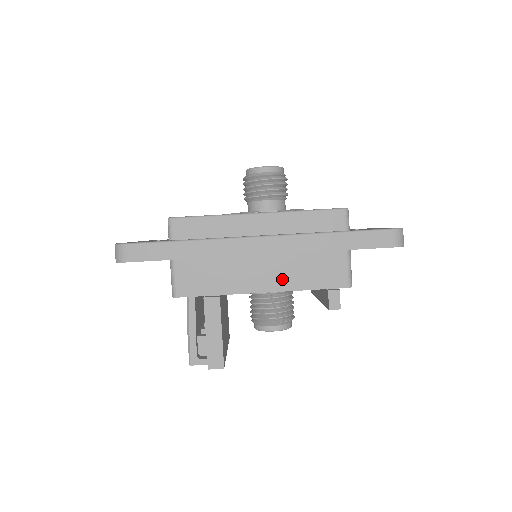
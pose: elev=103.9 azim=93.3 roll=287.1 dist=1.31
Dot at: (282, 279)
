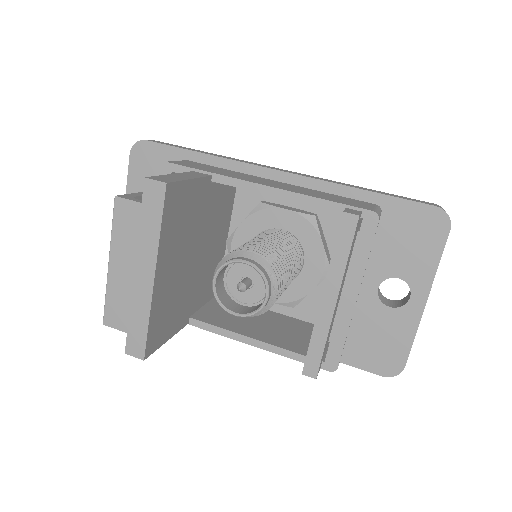
Dot at: (292, 189)
